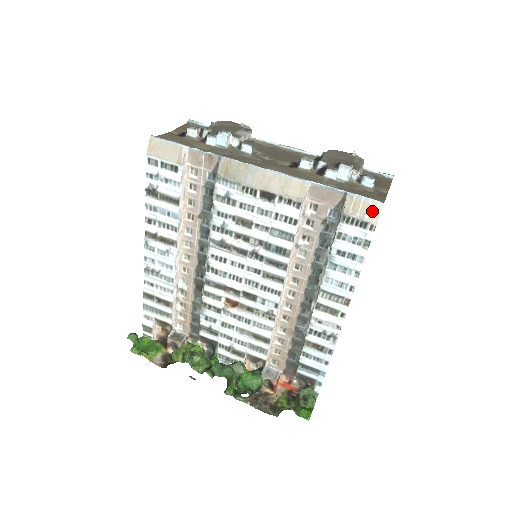
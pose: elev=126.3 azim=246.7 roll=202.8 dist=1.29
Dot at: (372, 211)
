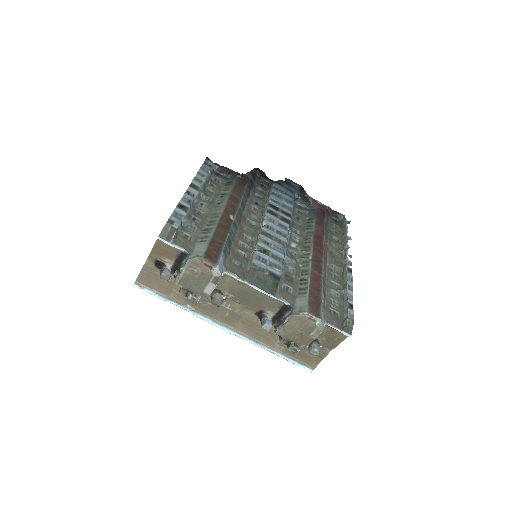
Dot at: occluded
